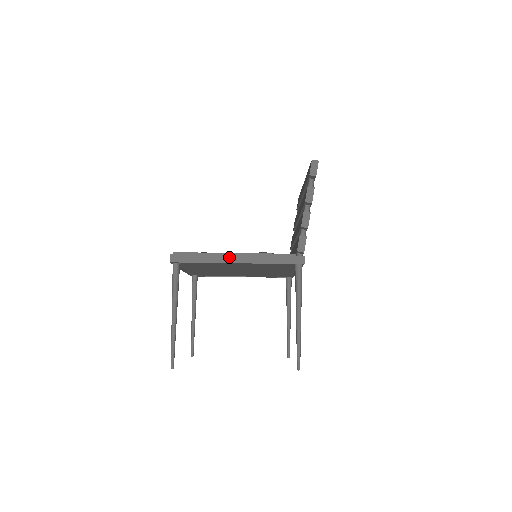
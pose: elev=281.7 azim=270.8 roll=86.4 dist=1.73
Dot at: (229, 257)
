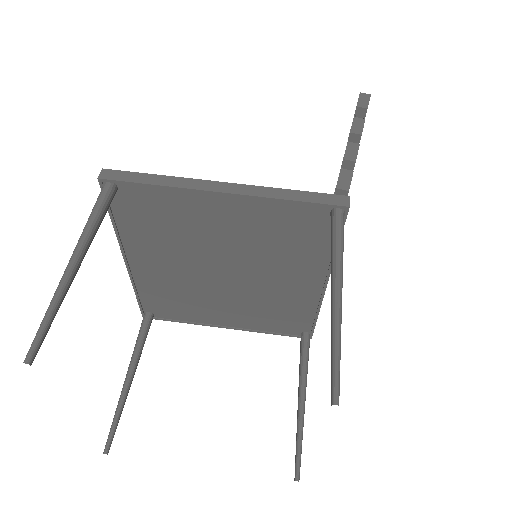
Dot at: (209, 183)
